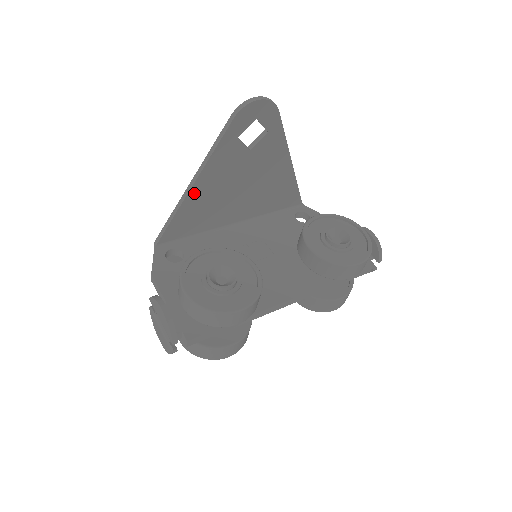
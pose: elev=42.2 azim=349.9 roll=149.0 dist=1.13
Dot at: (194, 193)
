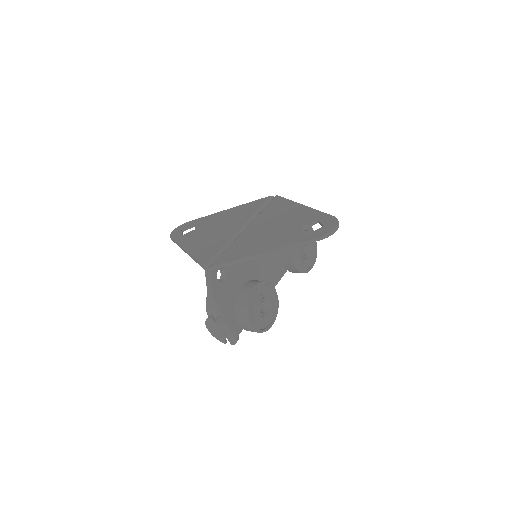
Dot at: (260, 254)
